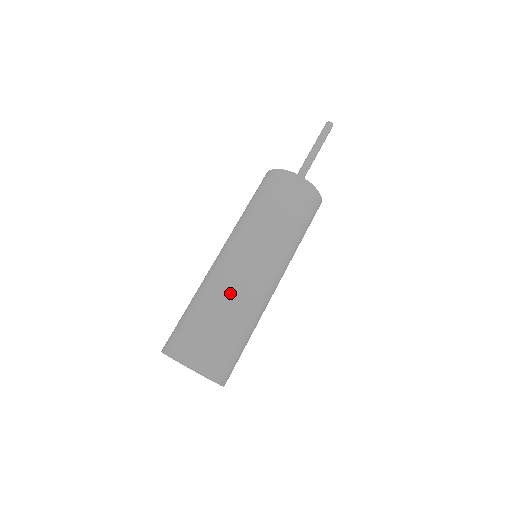
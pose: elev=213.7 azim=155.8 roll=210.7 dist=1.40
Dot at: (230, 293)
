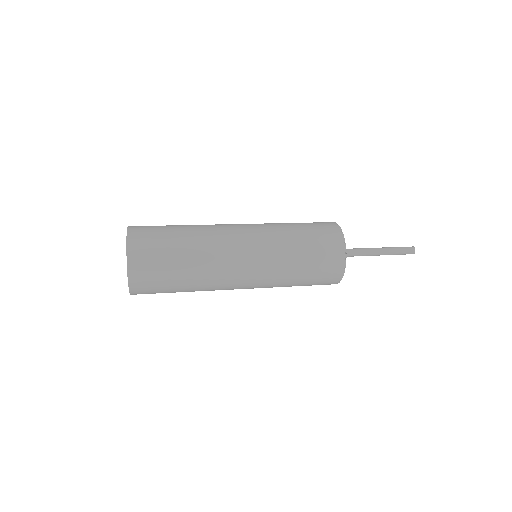
Dot at: (208, 262)
